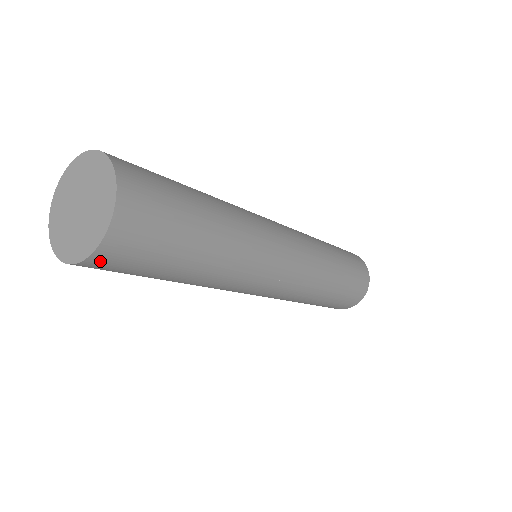
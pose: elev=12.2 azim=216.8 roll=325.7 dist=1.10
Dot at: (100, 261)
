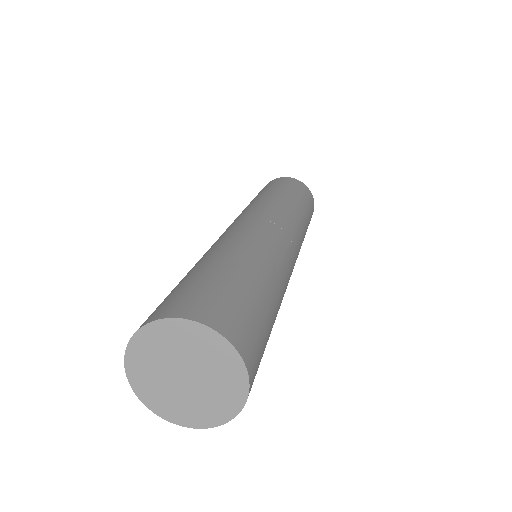
Dot at: occluded
